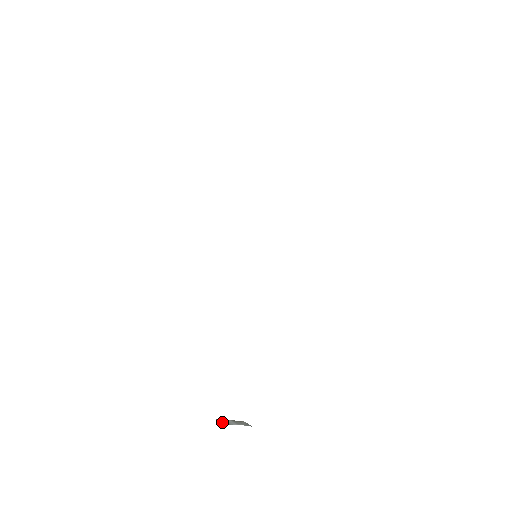
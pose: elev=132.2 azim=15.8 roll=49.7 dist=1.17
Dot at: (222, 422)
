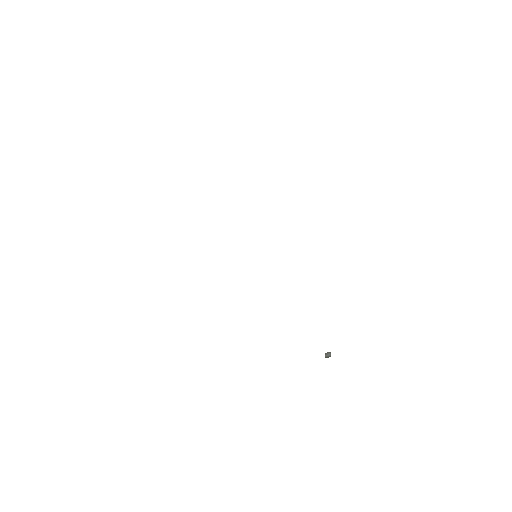
Dot at: (328, 357)
